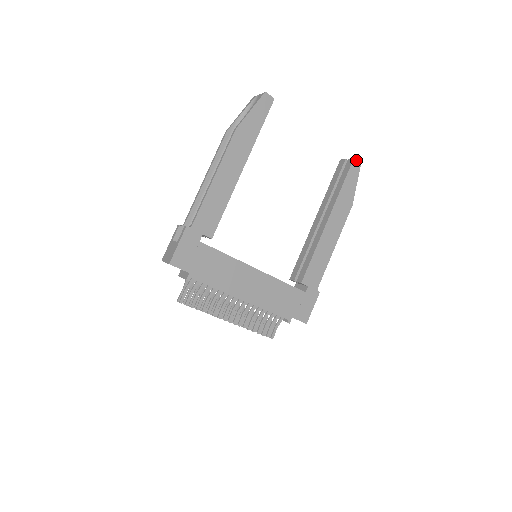
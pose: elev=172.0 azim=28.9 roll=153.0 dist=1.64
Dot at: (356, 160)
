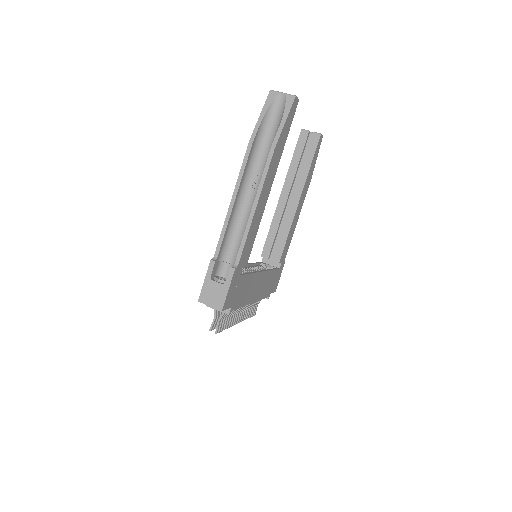
Dot at: (321, 135)
